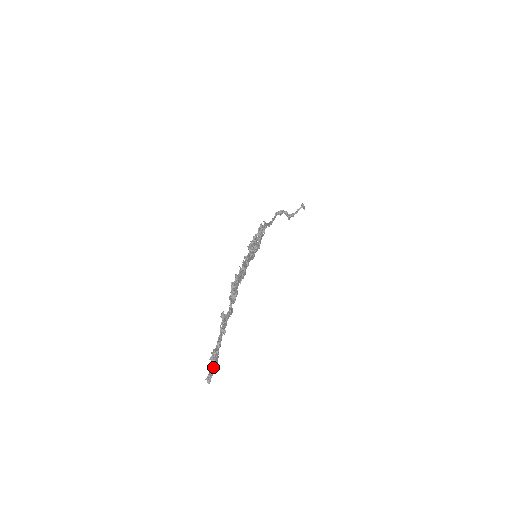
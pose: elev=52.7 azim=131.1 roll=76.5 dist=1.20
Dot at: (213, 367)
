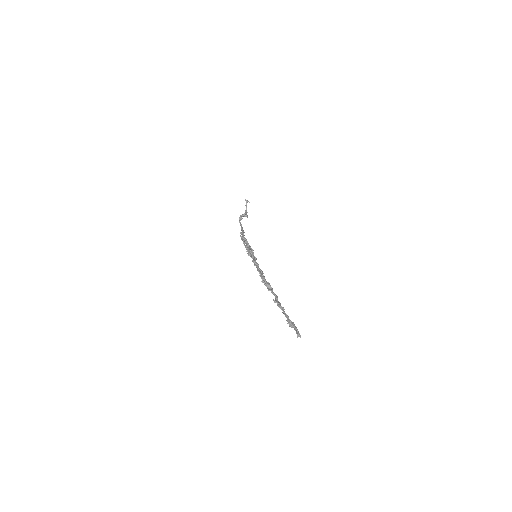
Dot at: (296, 328)
